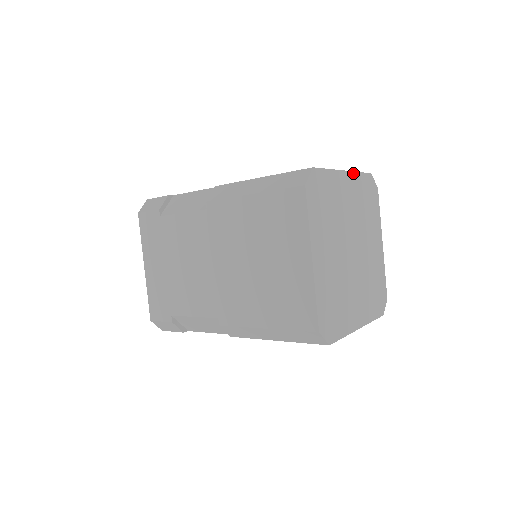
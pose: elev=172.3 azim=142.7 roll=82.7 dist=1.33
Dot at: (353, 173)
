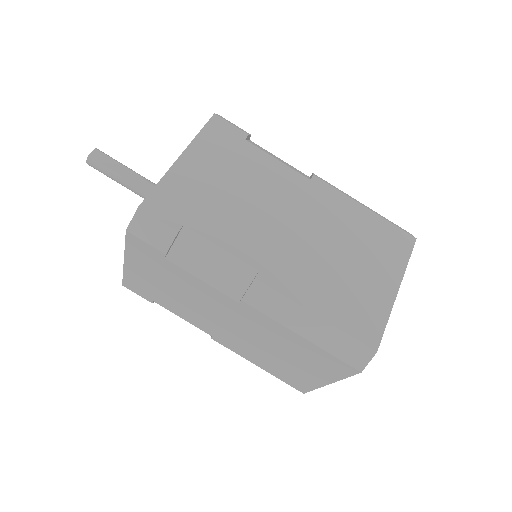
Dot at: occluded
